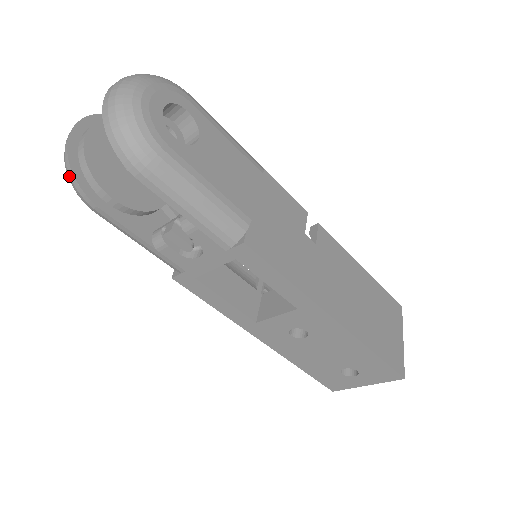
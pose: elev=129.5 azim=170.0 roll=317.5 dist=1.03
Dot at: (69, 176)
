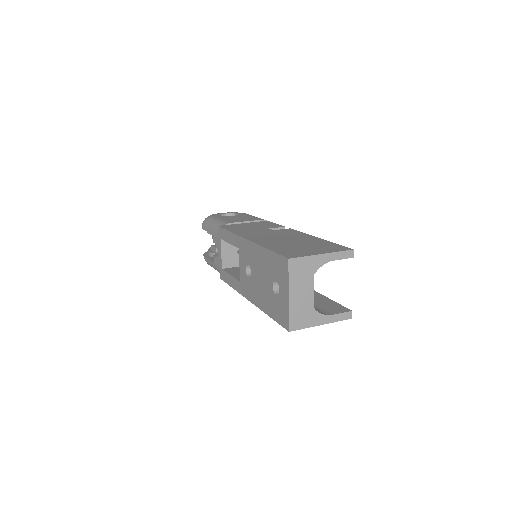
Dot at: occluded
